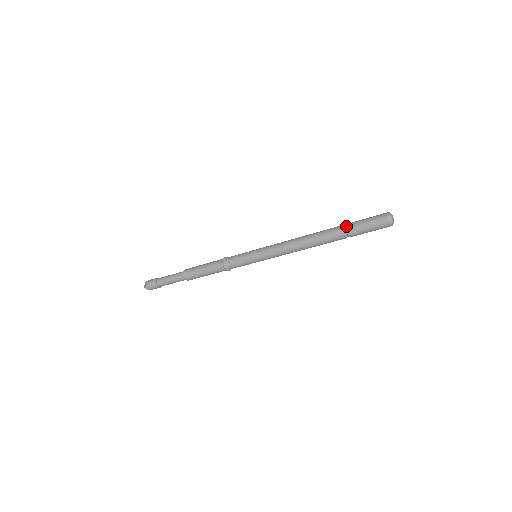
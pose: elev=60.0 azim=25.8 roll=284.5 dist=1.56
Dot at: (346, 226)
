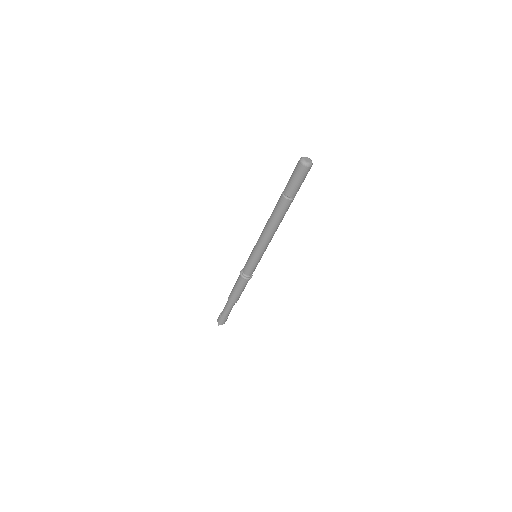
Dot at: occluded
